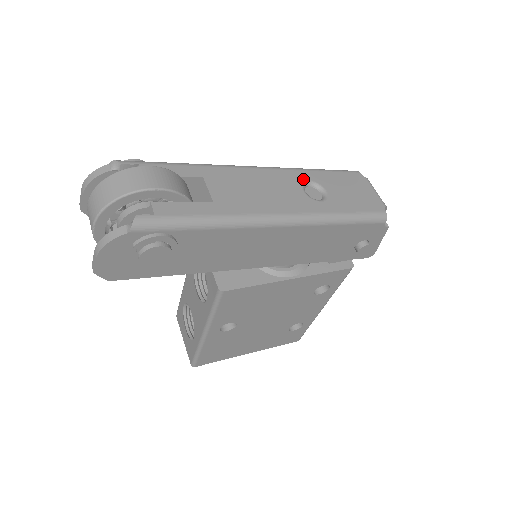
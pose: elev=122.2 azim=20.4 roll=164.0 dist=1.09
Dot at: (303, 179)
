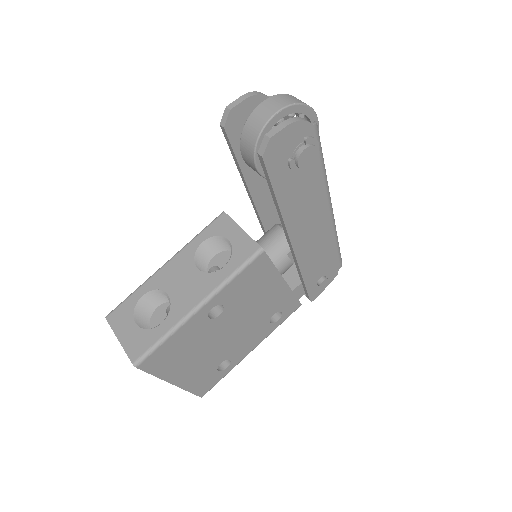
Dot at: occluded
